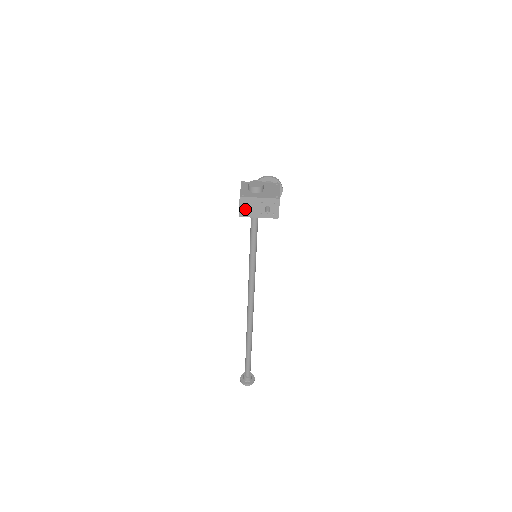
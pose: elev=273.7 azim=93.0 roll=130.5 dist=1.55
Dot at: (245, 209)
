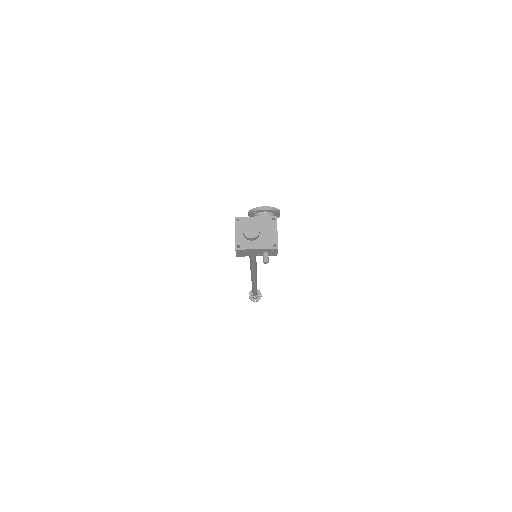
Dot at: (242, 254)
